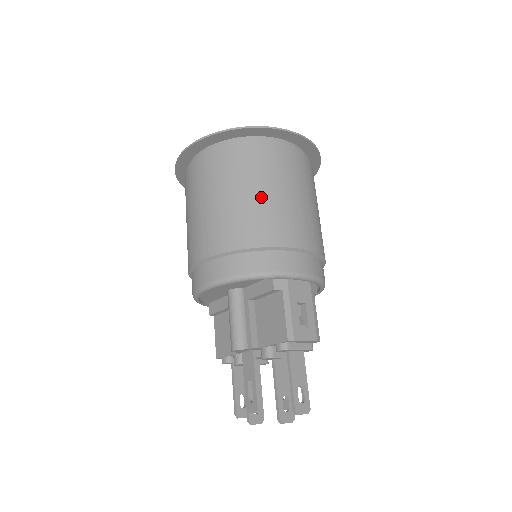
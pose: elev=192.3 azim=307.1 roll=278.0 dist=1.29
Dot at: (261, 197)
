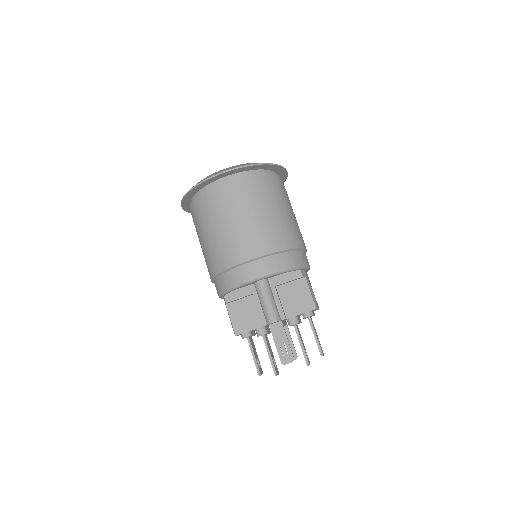
Dot at: (285, 214)
